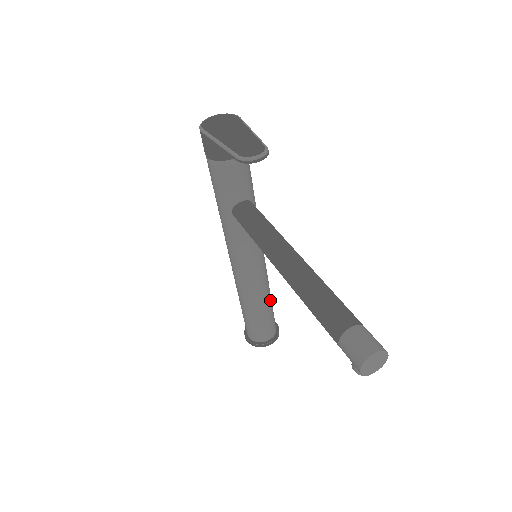
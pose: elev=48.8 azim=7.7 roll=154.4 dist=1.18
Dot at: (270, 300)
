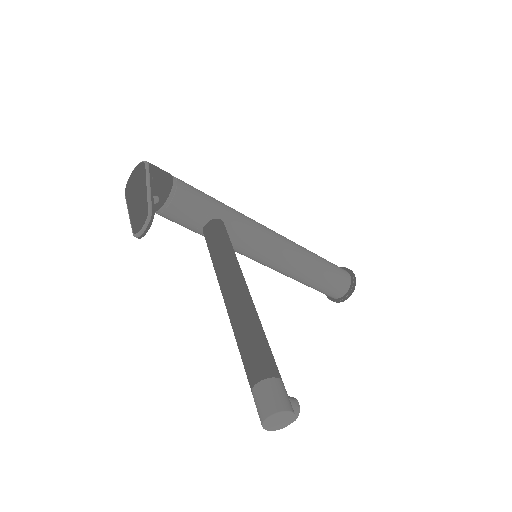
Dot at: (318, 266)
